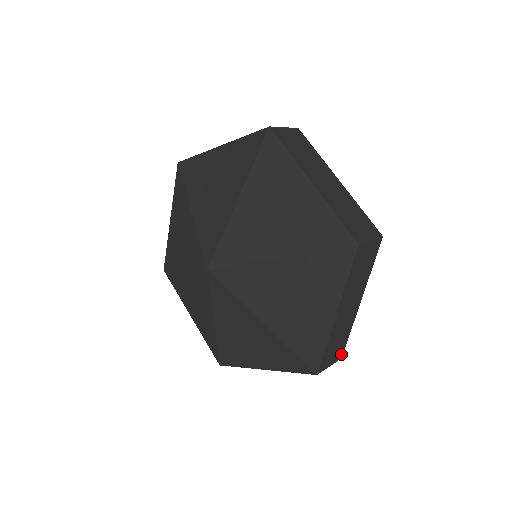
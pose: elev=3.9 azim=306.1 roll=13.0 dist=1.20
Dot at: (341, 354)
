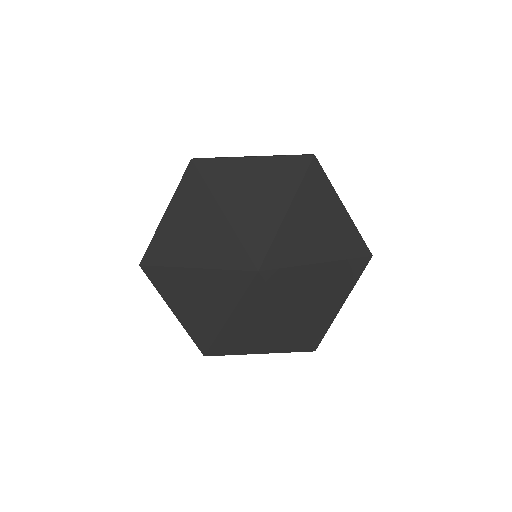
Dot at: occluded
